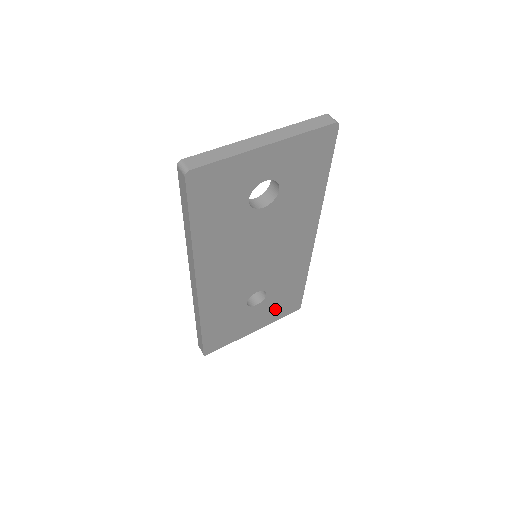
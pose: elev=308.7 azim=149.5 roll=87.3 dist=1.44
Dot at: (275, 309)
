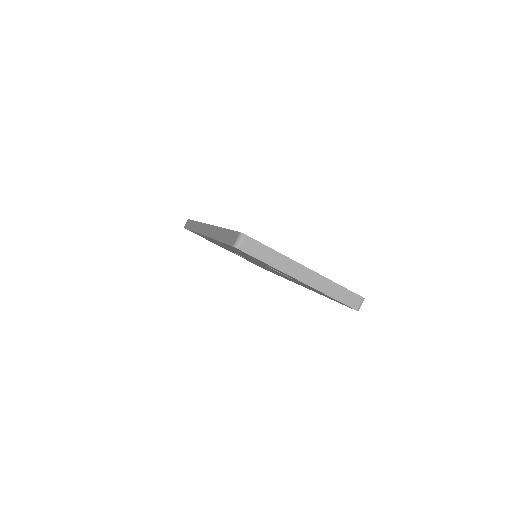
Dot at: occluded
